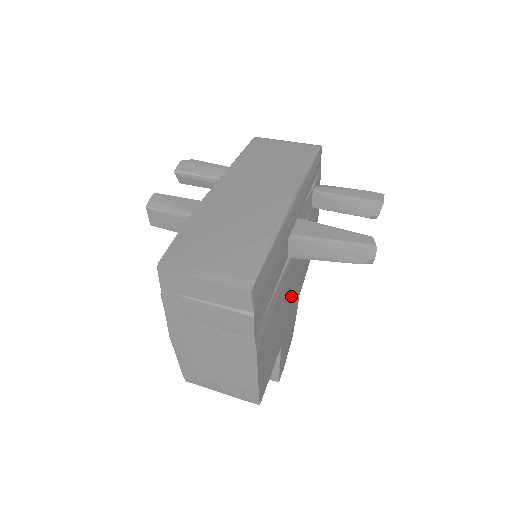
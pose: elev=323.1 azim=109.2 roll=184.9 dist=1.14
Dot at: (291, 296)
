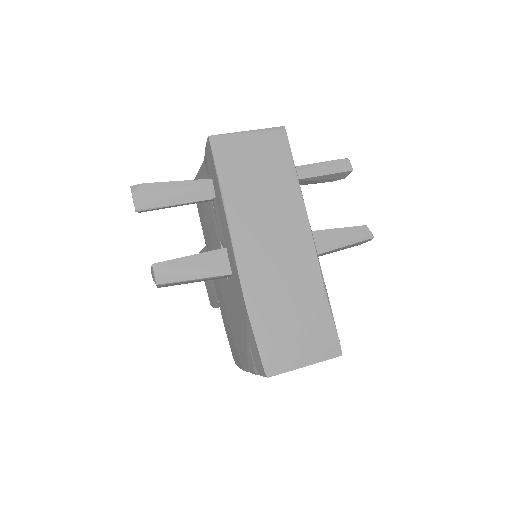
Dot at: occluded
